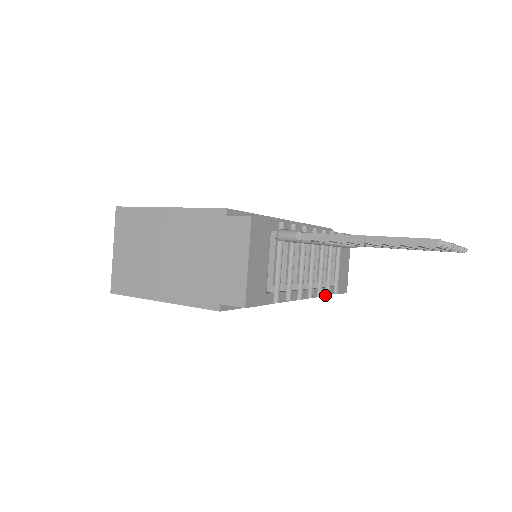
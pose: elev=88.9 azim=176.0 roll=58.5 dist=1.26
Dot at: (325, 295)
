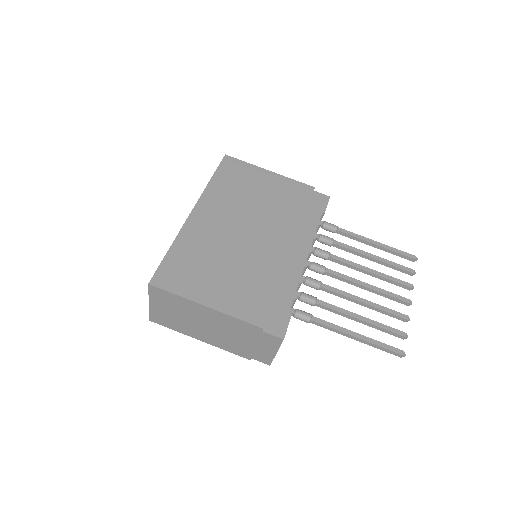
Dot at: occluded
